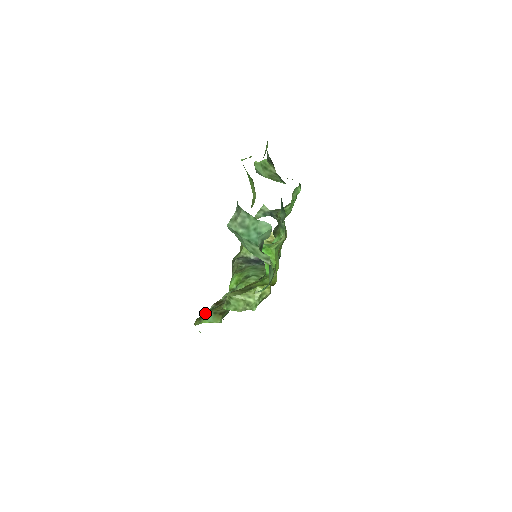
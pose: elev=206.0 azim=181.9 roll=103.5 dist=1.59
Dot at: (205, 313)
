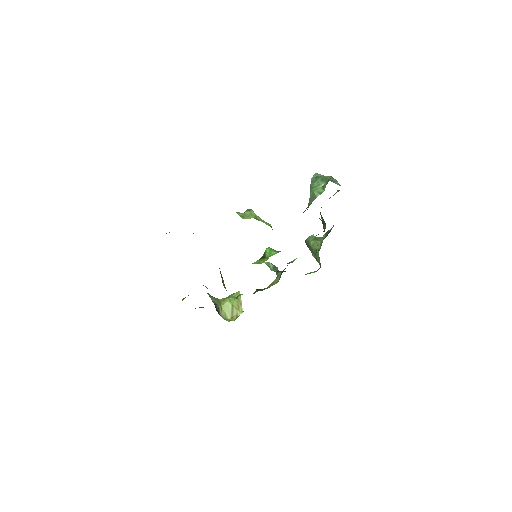
Dot at: occluded
